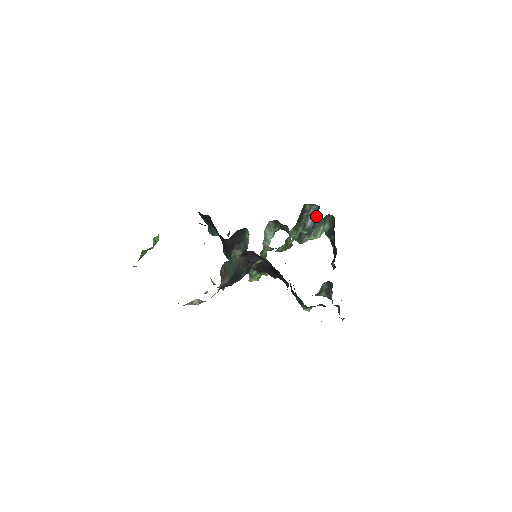
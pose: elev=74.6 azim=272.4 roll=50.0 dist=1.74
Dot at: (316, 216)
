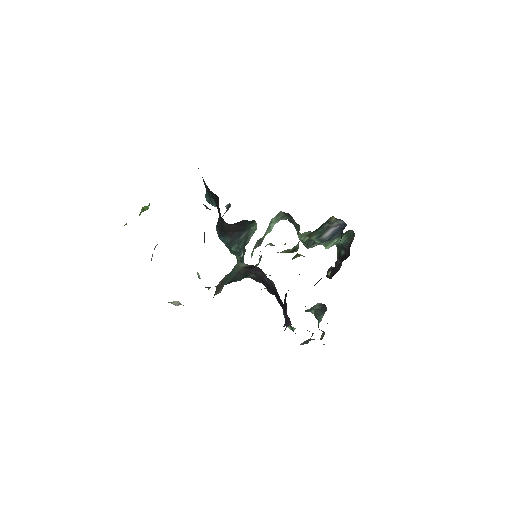
Dot at: (337, 230)
